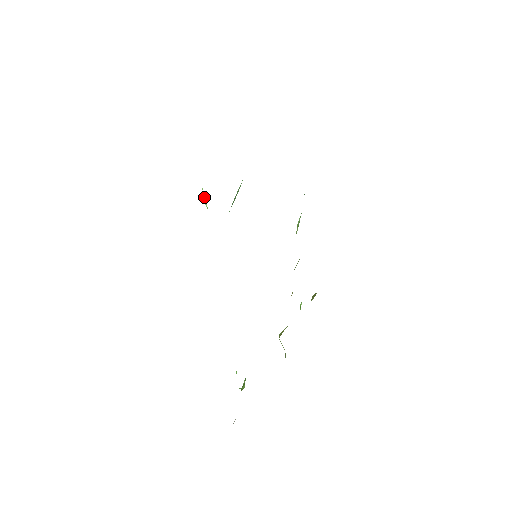
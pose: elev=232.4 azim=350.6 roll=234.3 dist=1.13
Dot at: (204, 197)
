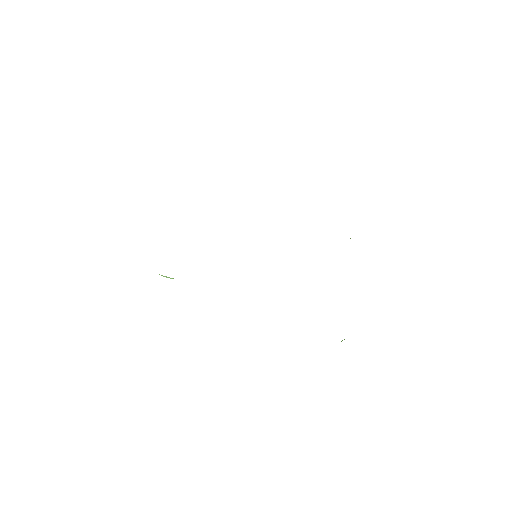
Dot at: (165, 276)
